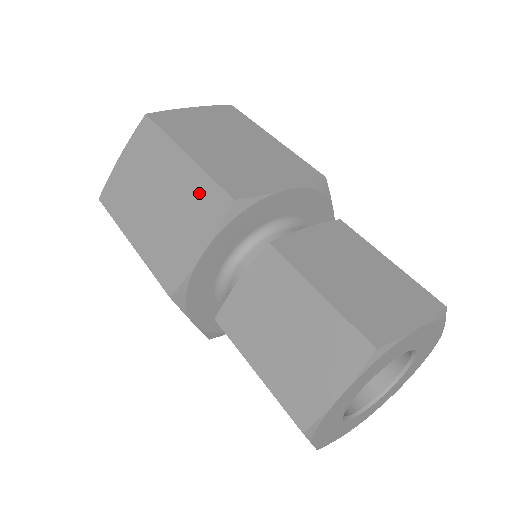
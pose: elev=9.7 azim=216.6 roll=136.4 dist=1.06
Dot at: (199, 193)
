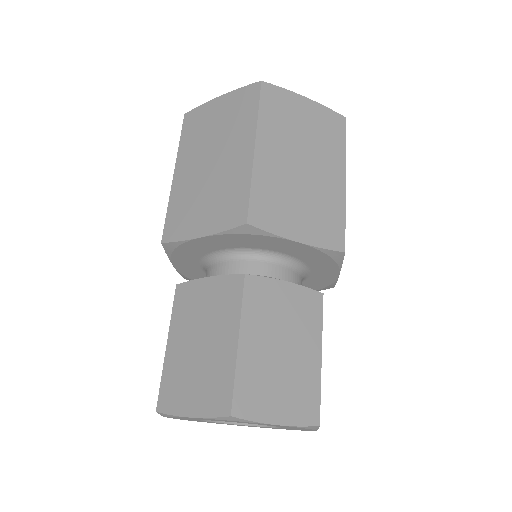
Dot at: occluded
